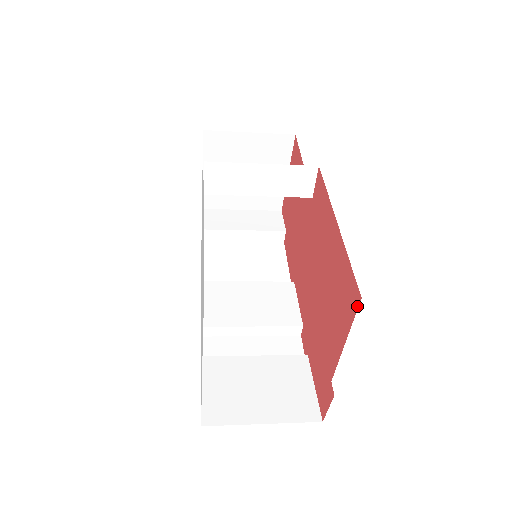
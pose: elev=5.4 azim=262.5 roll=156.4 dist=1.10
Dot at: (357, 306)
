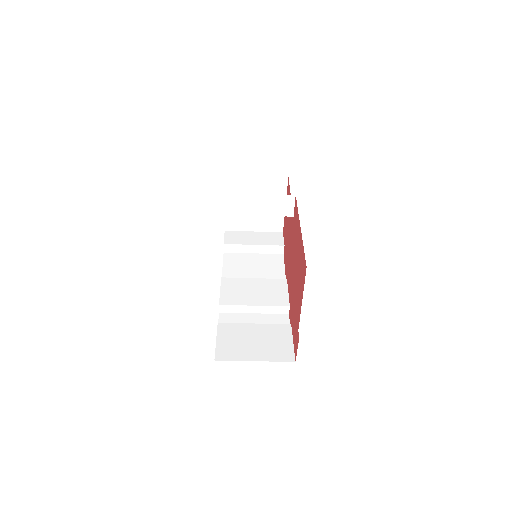
Dot at: (305, 273)
